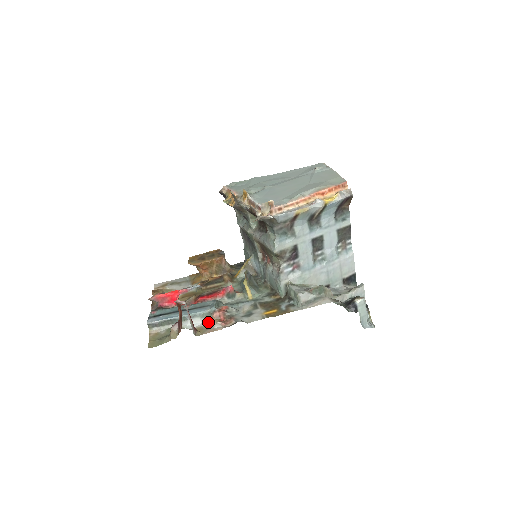
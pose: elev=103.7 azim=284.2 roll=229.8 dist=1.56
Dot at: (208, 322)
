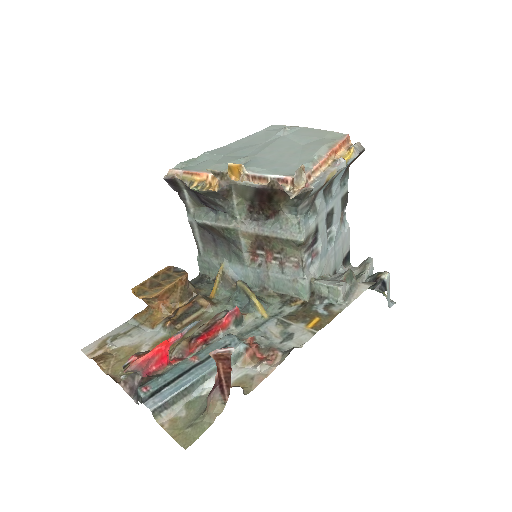
Dot at: (241, 369)
